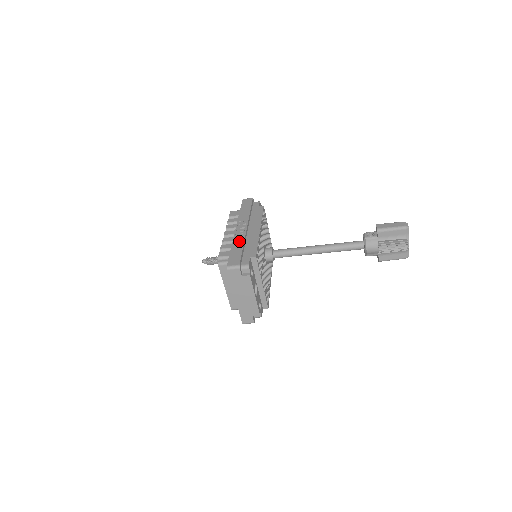
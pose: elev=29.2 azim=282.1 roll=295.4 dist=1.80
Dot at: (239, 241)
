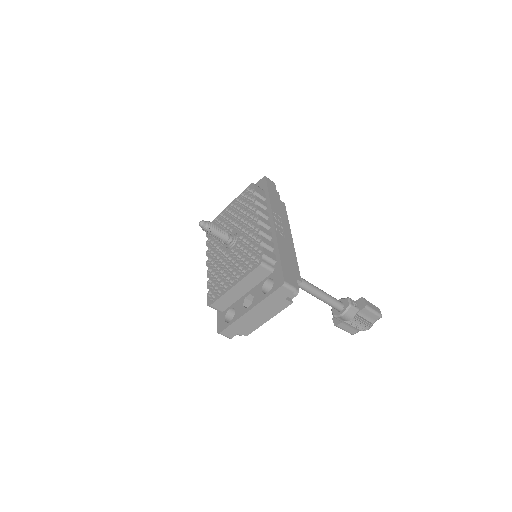
Dot at: (284, 247)
